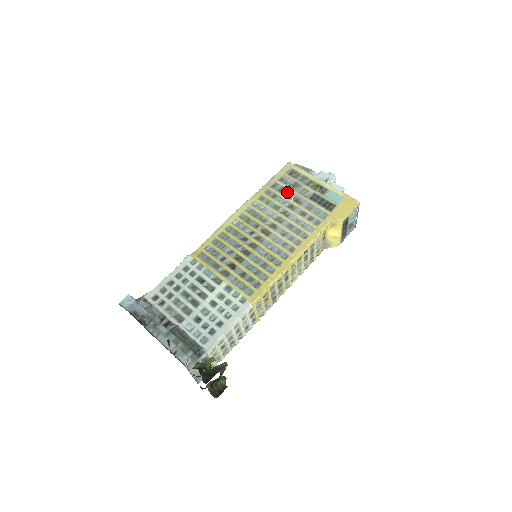
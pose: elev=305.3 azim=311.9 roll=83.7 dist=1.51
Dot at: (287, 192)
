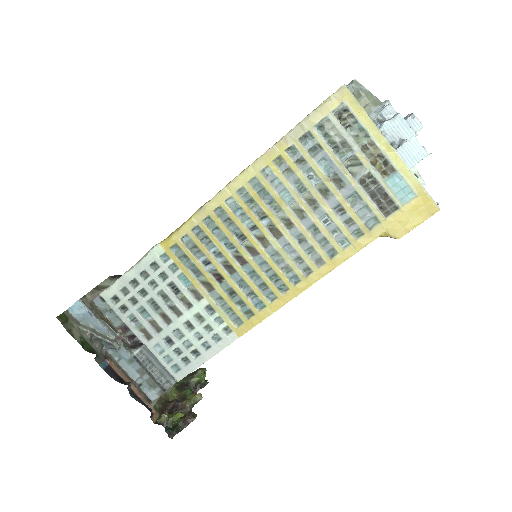
Dot at: (325, 158)
